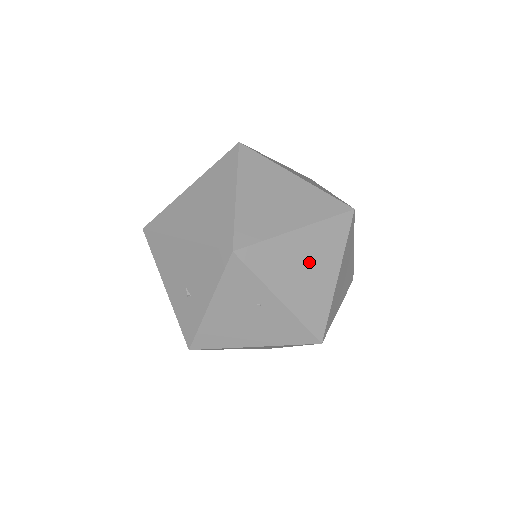
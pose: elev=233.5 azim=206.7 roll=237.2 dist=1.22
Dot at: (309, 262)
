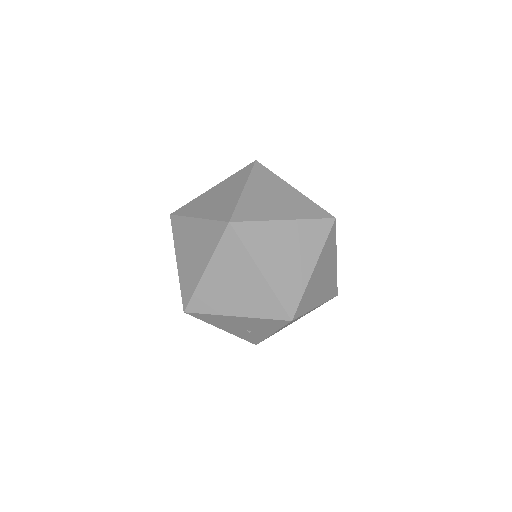
Dot at: (323, 274)
